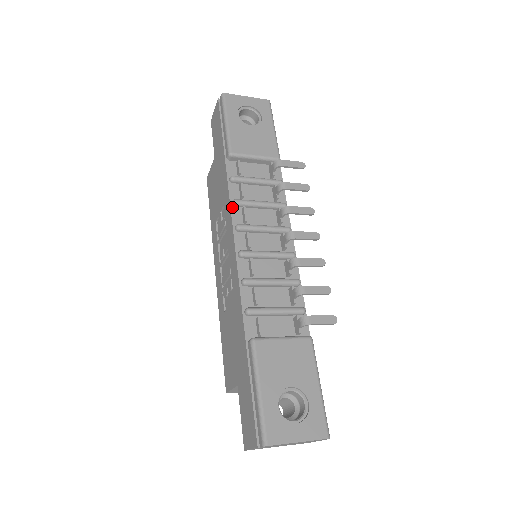
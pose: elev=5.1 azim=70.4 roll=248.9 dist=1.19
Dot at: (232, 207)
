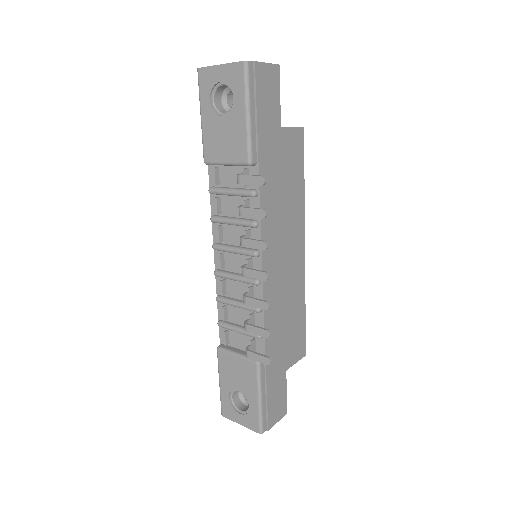
Dot at: (213, 222)
